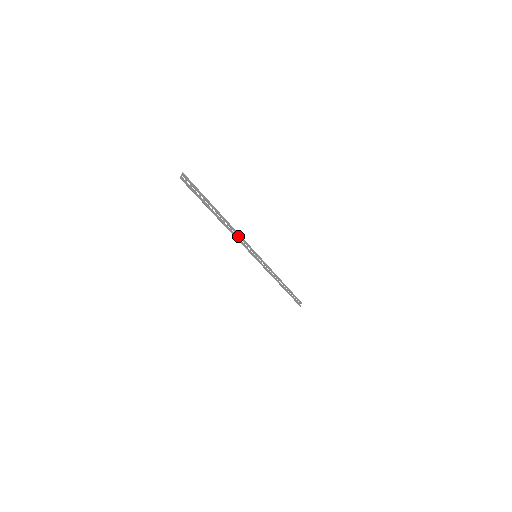
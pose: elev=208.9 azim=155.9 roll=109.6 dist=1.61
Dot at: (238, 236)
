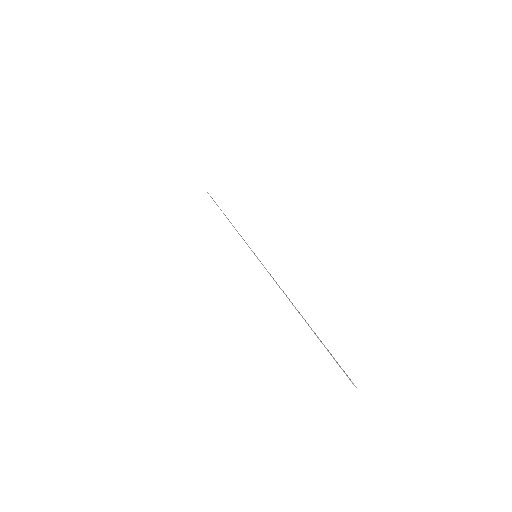
Dot at: (276, 283)
